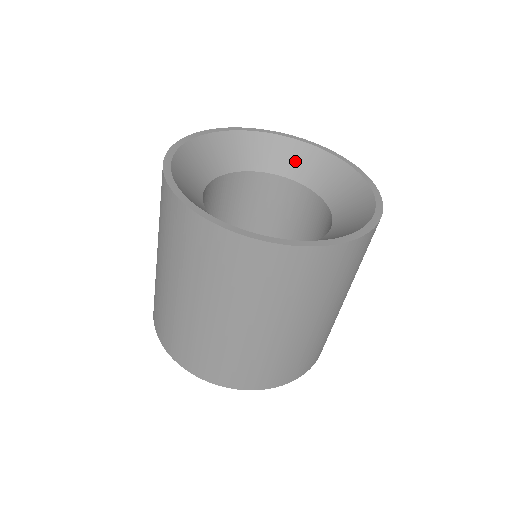
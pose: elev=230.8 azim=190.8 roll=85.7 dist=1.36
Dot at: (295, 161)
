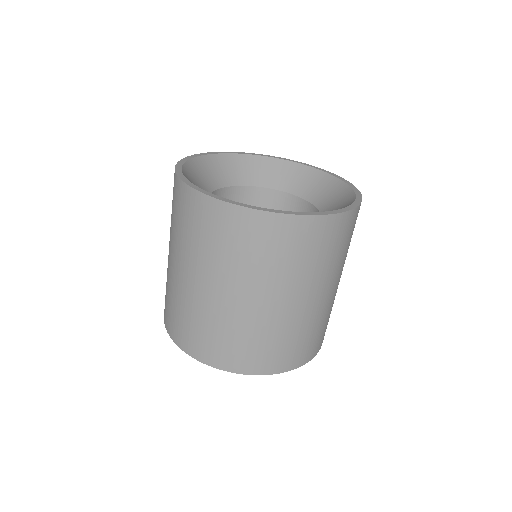
Dot at: (324, 192)
